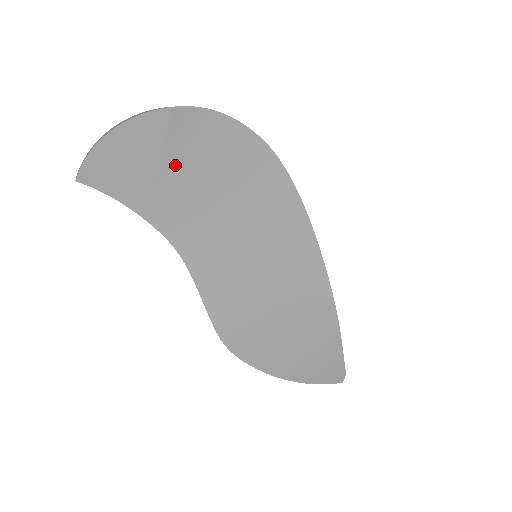
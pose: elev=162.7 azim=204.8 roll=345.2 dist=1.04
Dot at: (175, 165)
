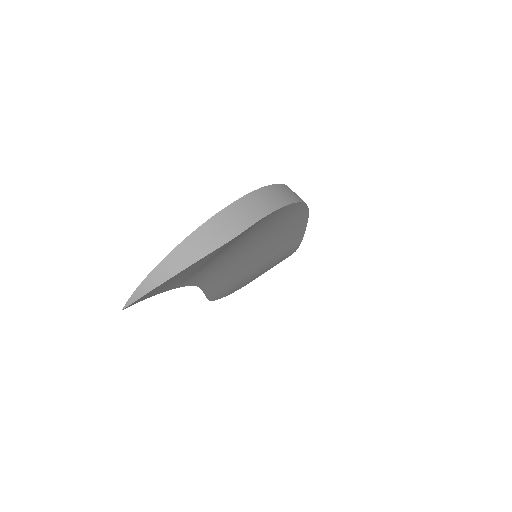
Dot at: (218, 255)
